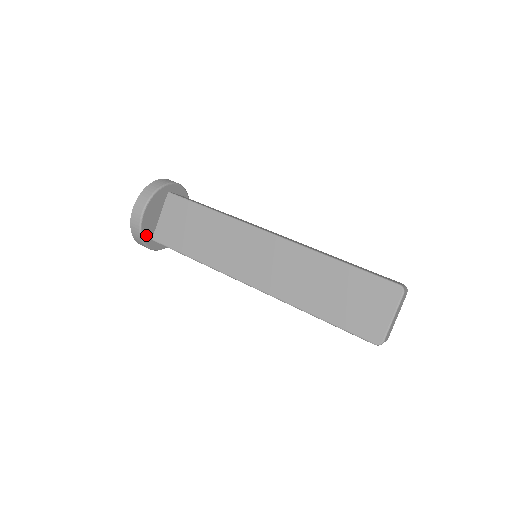
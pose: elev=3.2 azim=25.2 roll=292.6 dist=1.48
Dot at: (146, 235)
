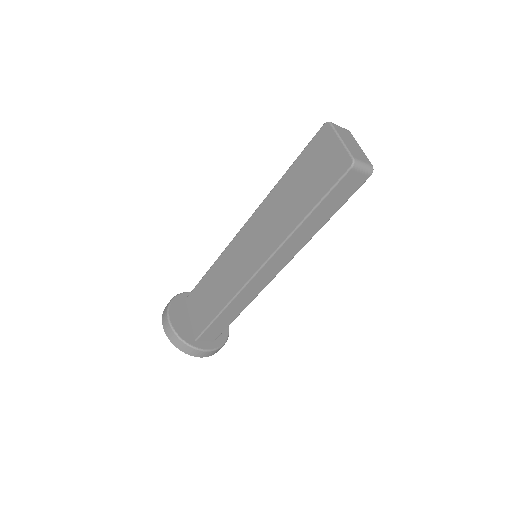
Dot at: (185, 337)
